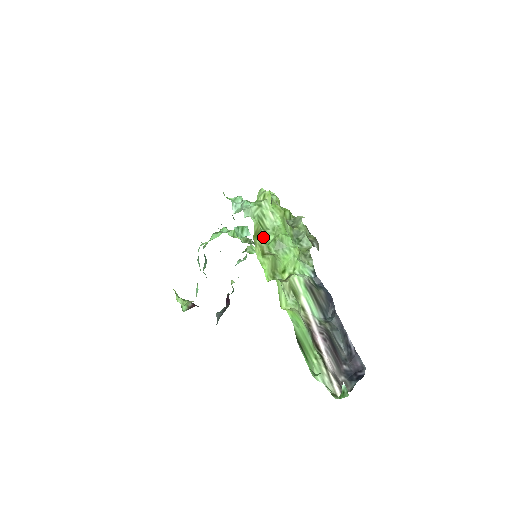
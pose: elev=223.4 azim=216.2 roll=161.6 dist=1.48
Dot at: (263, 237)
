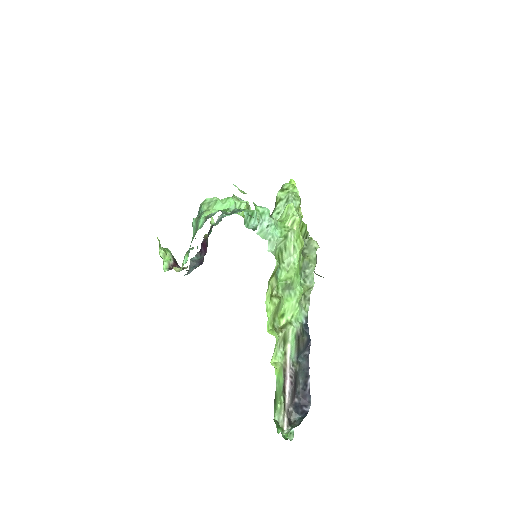
Dot at: (276, 272)
